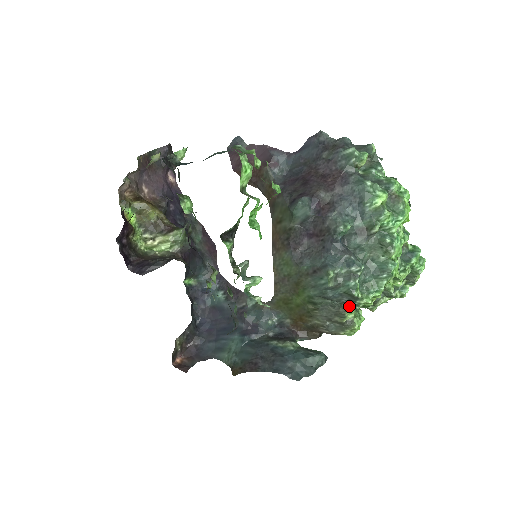
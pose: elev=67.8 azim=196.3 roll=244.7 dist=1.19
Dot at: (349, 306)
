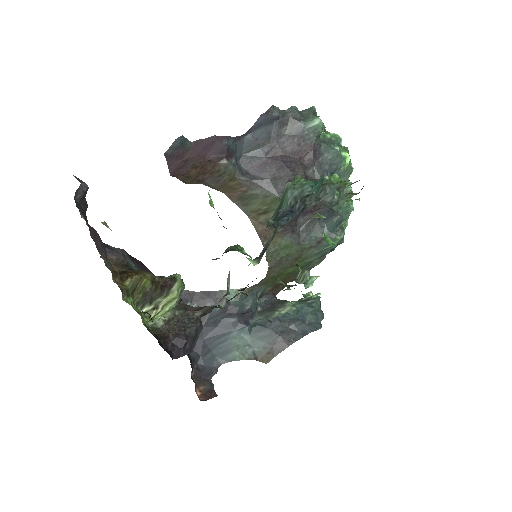
Dot at: (330, 251)
